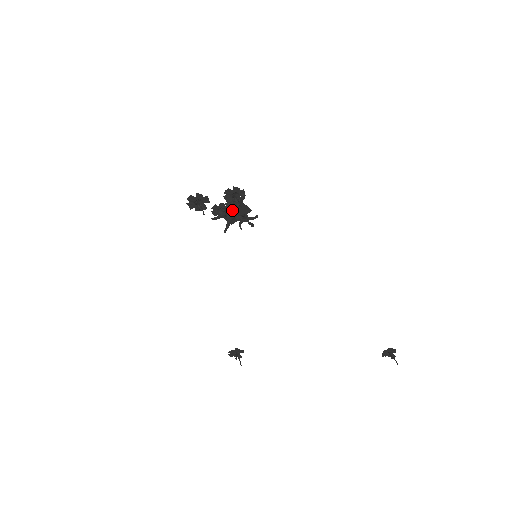
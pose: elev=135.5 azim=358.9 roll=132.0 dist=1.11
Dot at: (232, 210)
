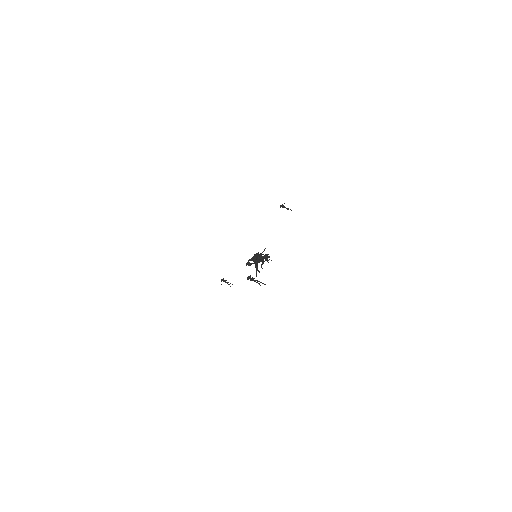
Dot at: occluded
